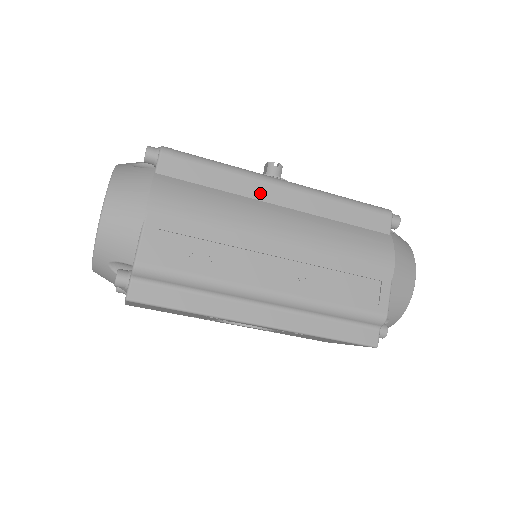
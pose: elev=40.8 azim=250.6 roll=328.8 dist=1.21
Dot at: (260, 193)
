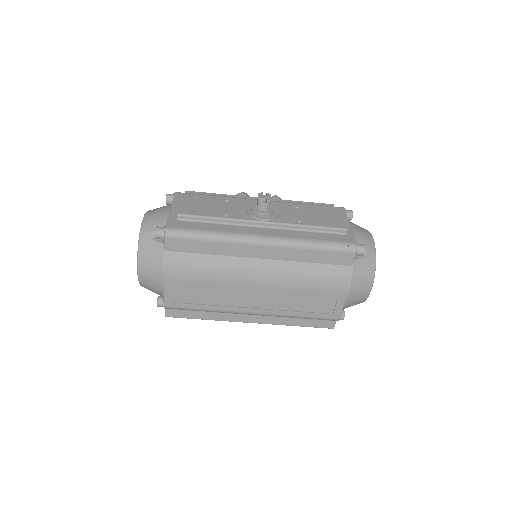
Dot at: (243, 252)
